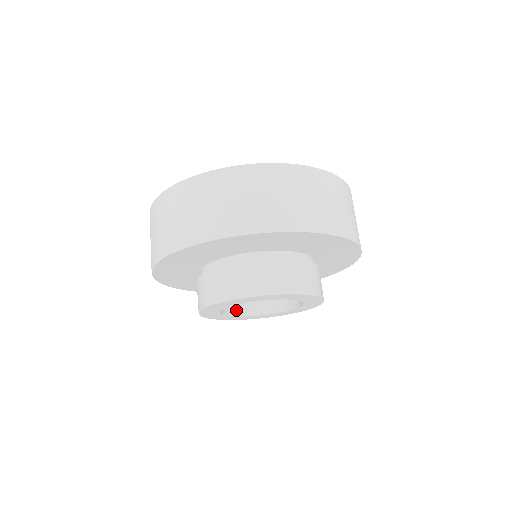
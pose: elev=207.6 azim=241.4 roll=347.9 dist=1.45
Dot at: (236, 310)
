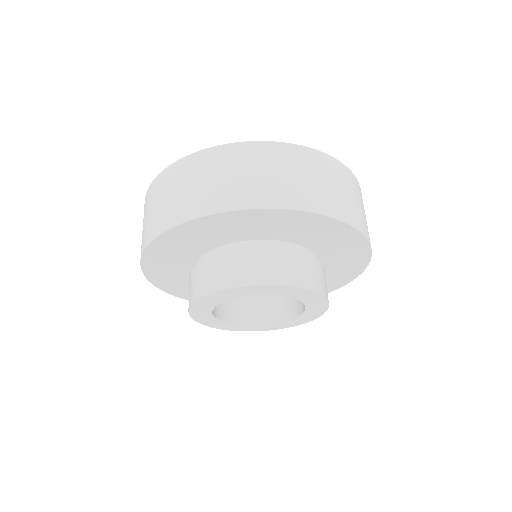
Dot at: (223, 314)
